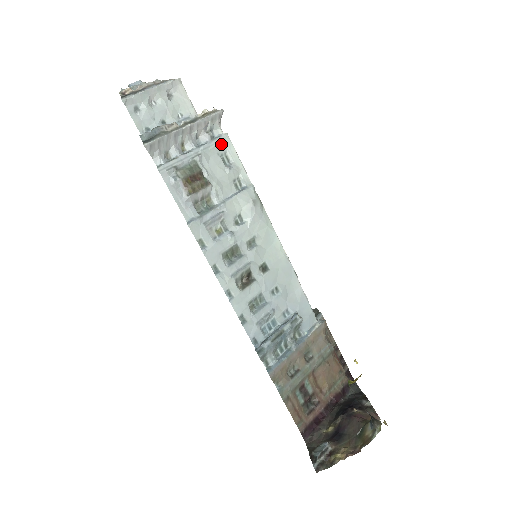
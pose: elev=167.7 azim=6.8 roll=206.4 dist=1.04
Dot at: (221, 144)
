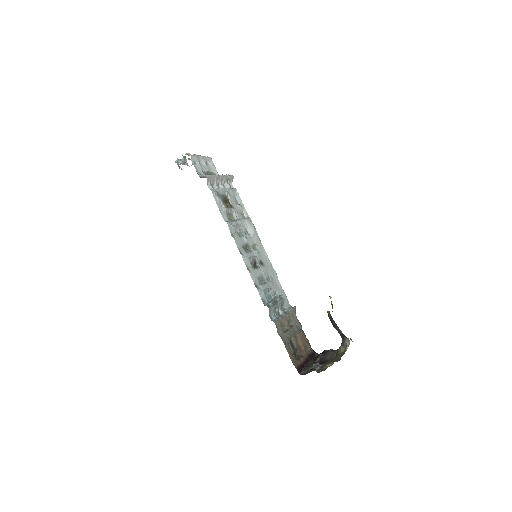
Dot at: (234, 192)
